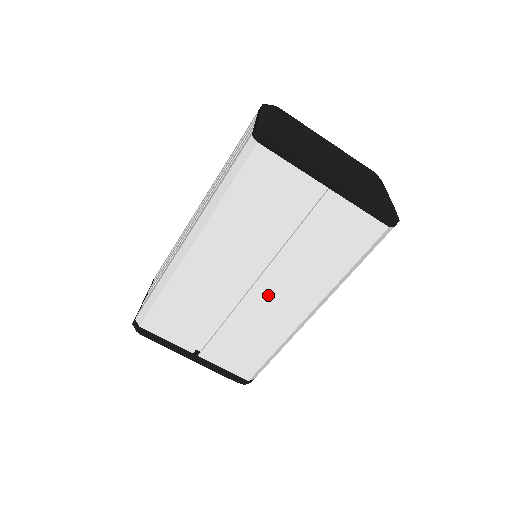
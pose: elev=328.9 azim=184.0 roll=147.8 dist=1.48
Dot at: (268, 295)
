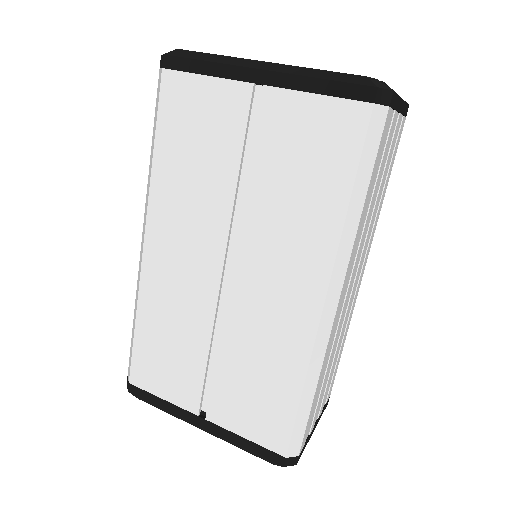
Dot at: (254, 288)
